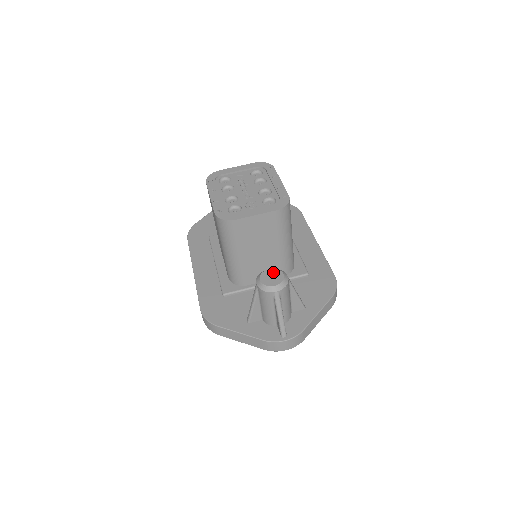
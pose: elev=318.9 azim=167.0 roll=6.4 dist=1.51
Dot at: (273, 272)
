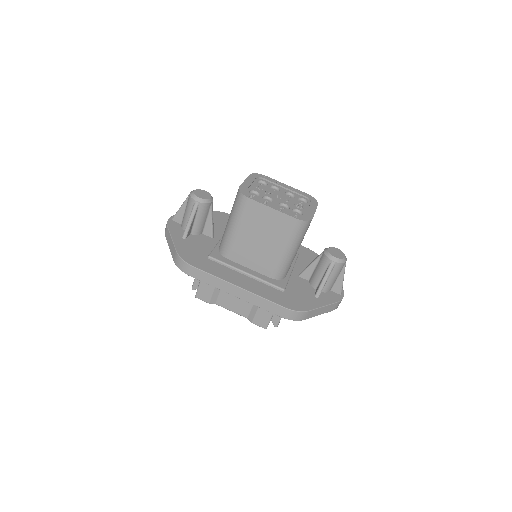
Dot at: (333, 250)
